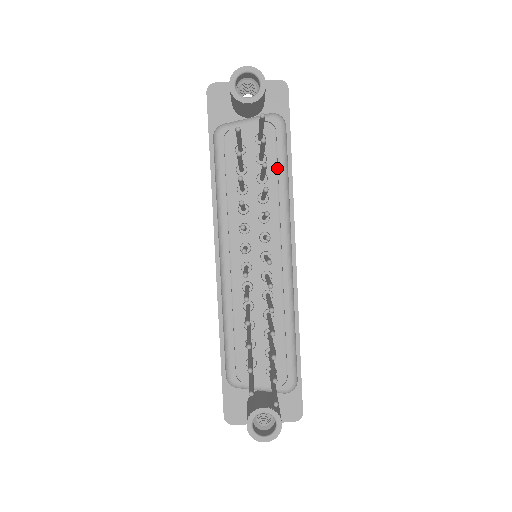
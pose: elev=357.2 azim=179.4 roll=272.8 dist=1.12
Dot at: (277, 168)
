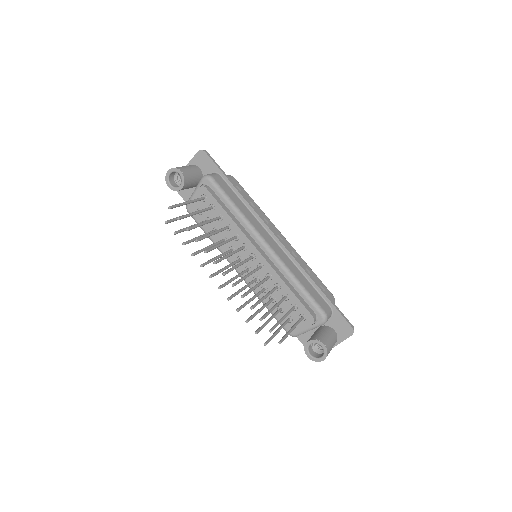
Dot at: (225, 204)
